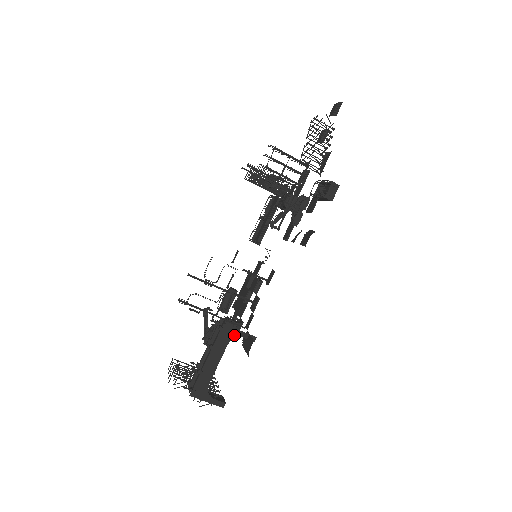
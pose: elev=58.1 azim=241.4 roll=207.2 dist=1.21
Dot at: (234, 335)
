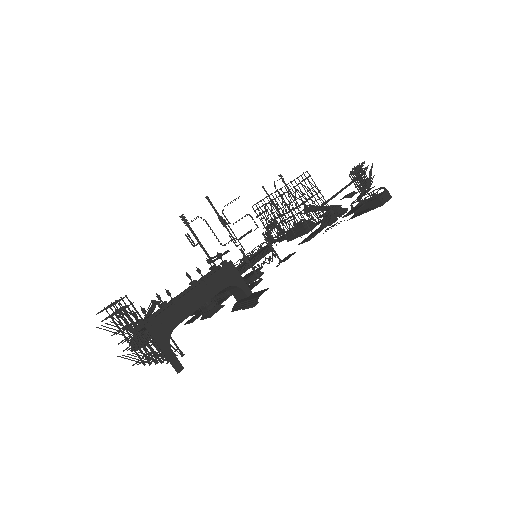
Dot at: (236, 282)
